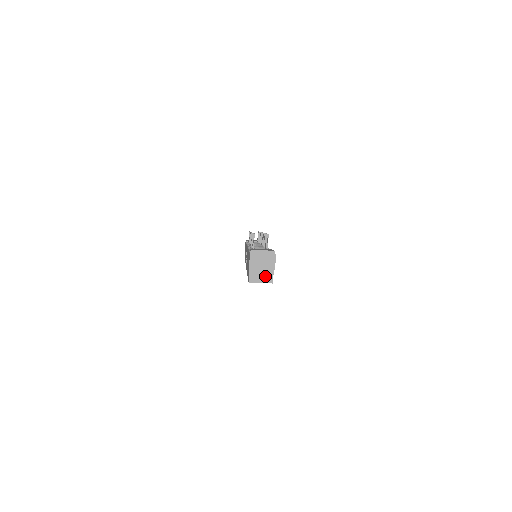
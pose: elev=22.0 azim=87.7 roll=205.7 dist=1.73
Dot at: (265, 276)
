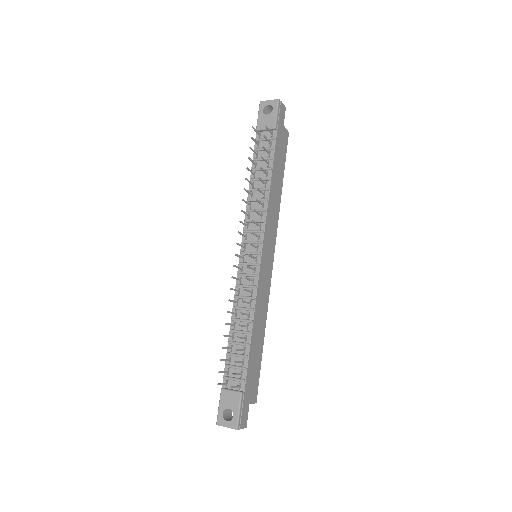
Dot at: occluded
